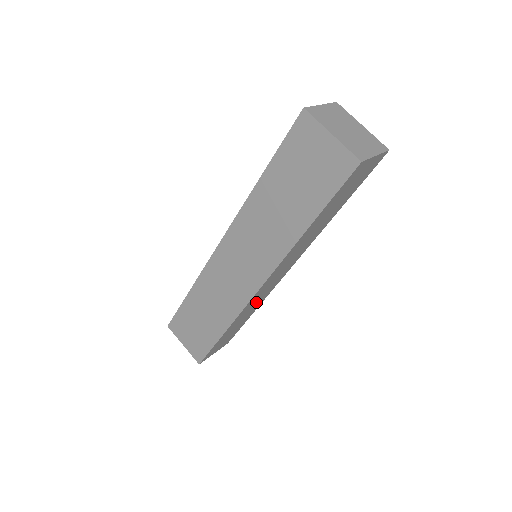
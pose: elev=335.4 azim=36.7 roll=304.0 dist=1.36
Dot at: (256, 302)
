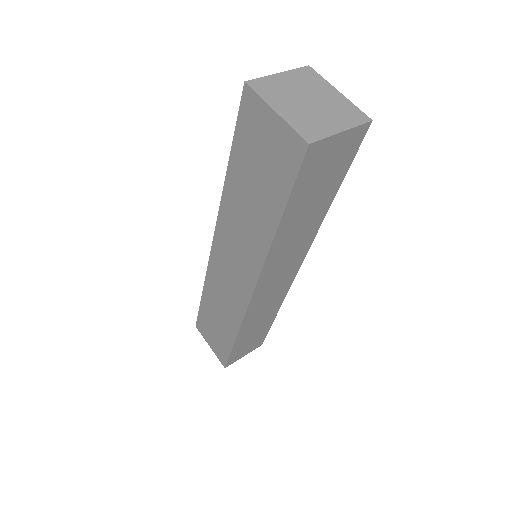
Dot at: (266, 306)
